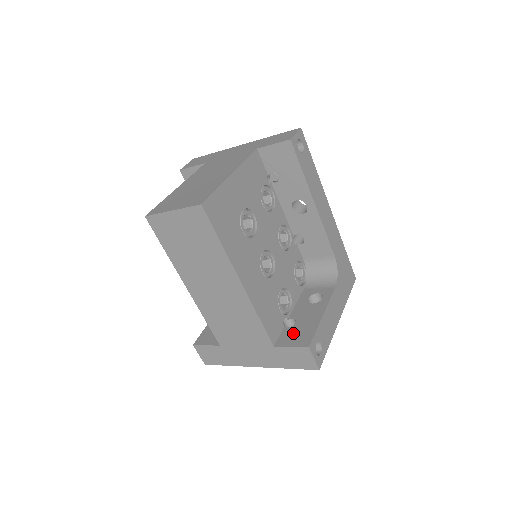
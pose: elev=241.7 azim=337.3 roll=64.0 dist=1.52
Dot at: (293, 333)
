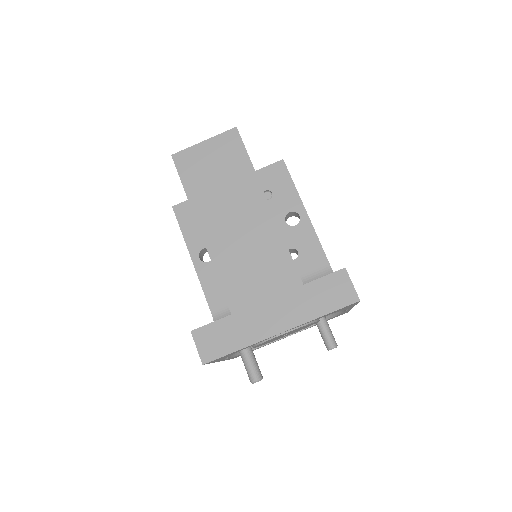
Dot at: occluded
